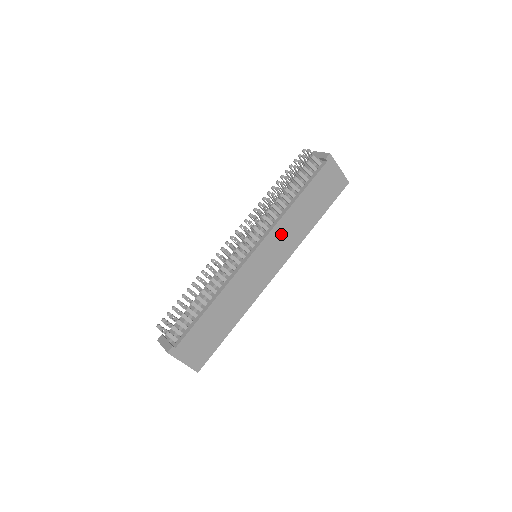
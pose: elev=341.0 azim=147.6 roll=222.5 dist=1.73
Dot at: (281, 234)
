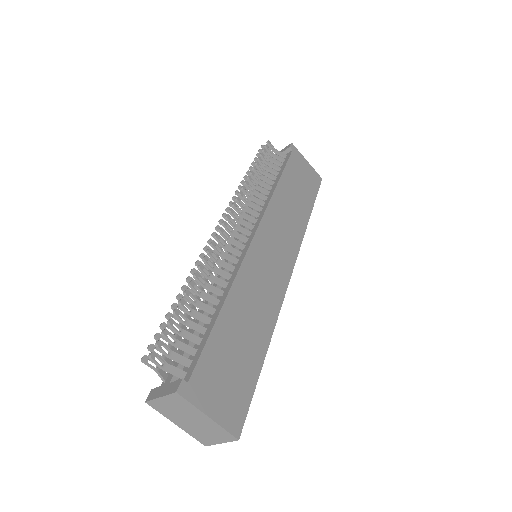
Dot at: (278, 219)
